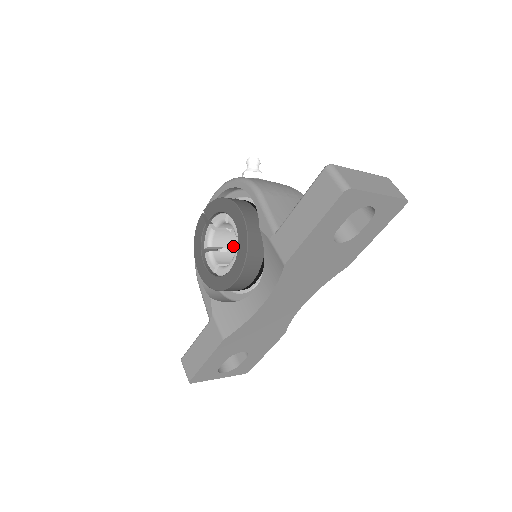
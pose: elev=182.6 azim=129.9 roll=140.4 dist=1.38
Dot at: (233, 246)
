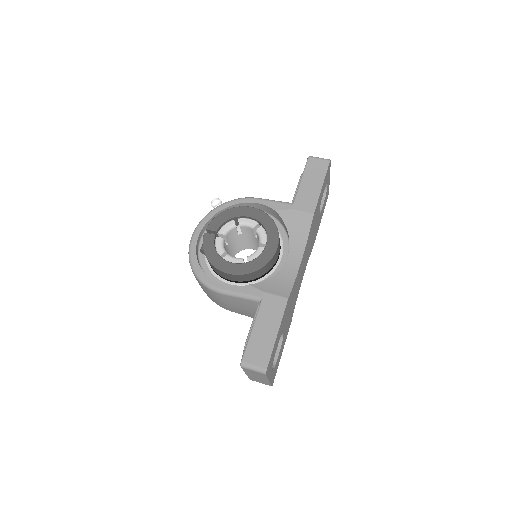
Dot at: occluded
